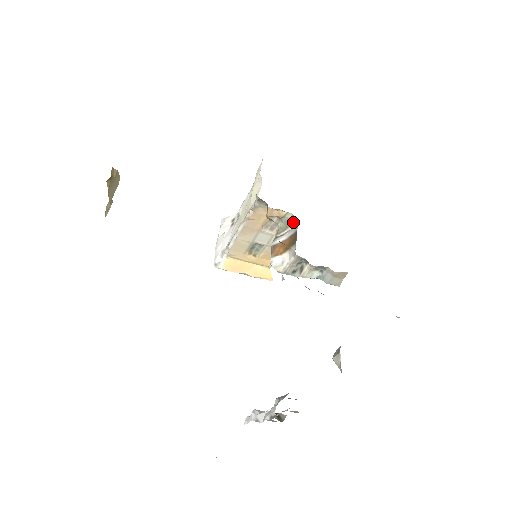
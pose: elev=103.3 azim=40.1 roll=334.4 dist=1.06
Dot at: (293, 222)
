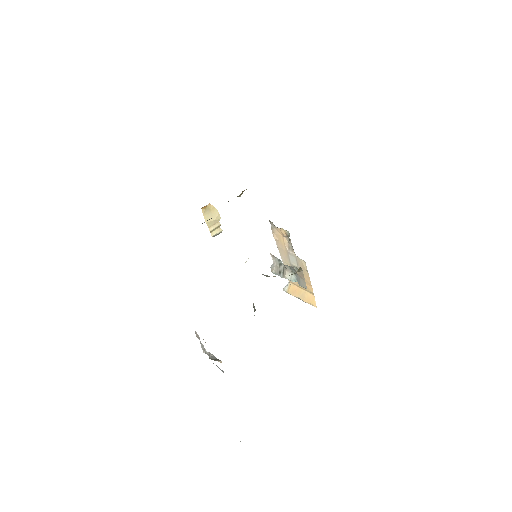
Dot at: occluded
